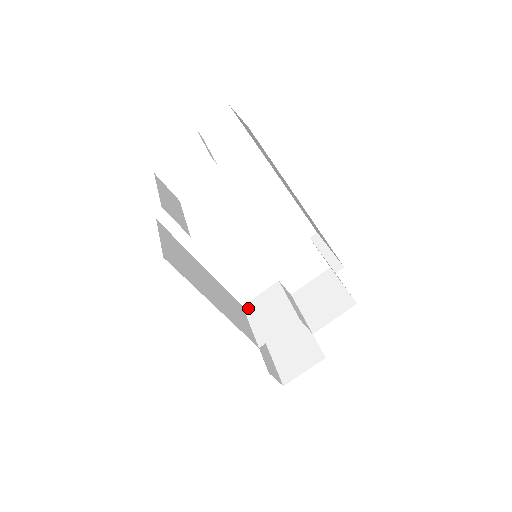
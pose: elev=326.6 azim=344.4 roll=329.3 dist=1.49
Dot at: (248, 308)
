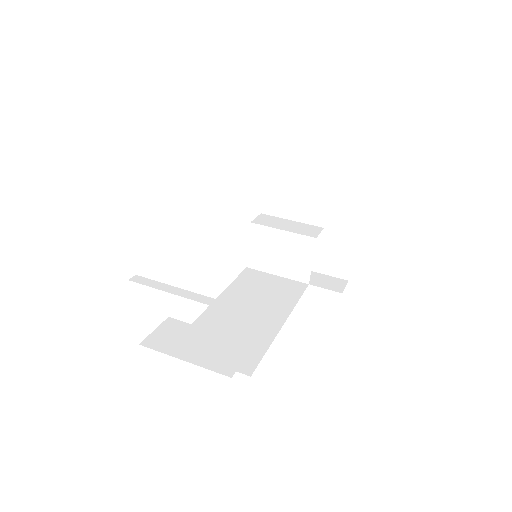
Dot at: (254, 265)
